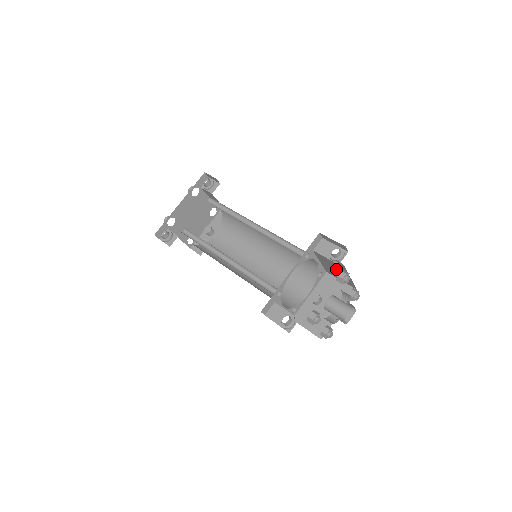
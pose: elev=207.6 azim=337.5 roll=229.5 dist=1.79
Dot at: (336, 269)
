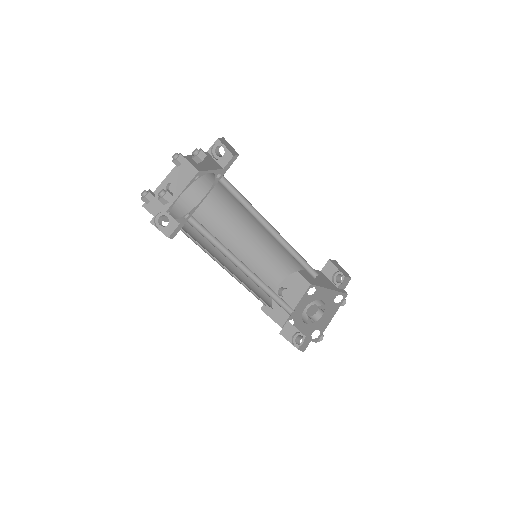
Dot at: (320, 280)
